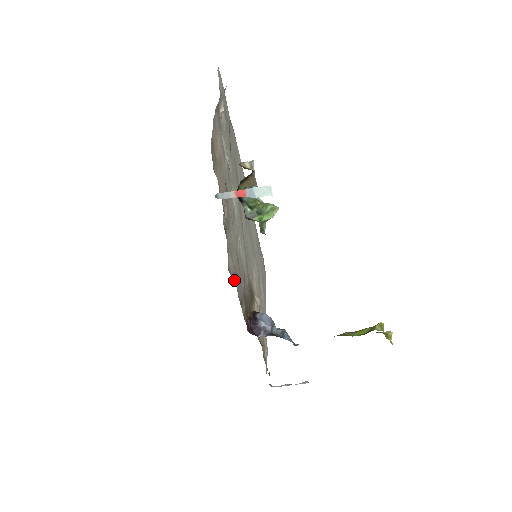
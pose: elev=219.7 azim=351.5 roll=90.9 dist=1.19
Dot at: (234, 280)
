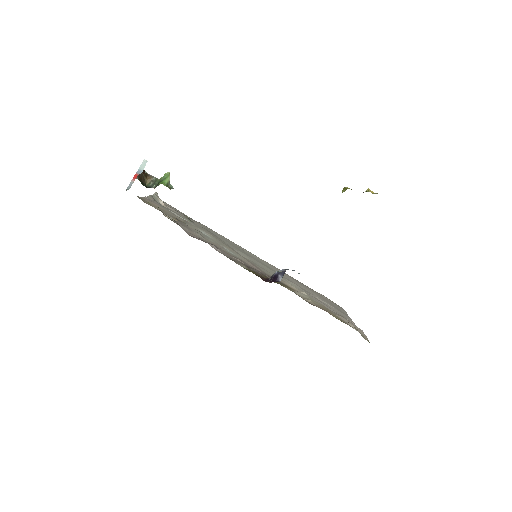
Dot at: occluded
